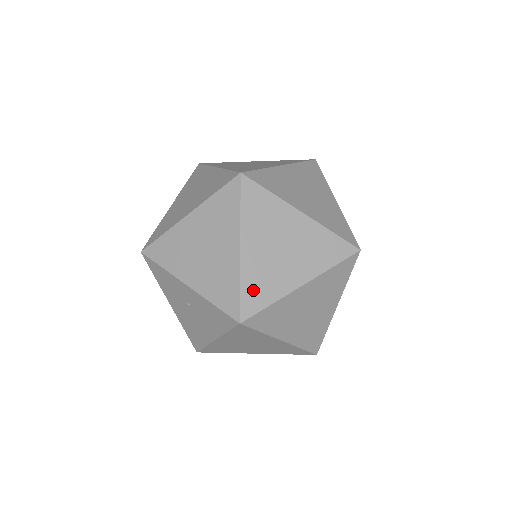
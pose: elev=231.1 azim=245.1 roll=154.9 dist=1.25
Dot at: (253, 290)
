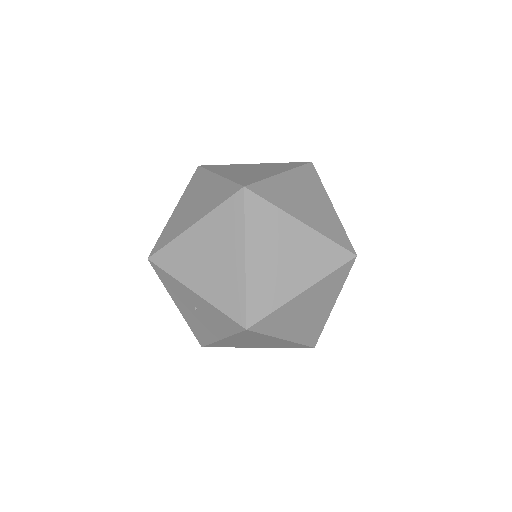
Dot at: (258, 298)
